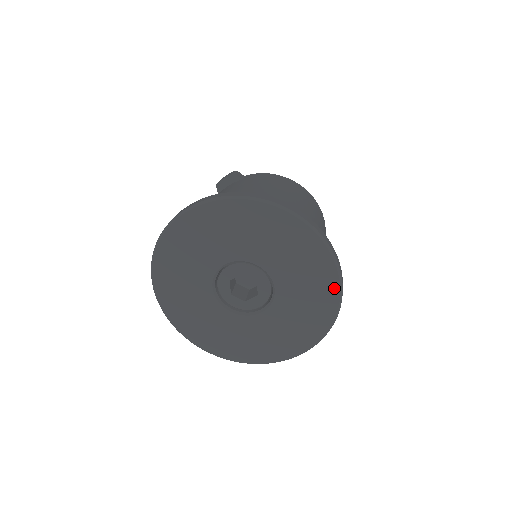
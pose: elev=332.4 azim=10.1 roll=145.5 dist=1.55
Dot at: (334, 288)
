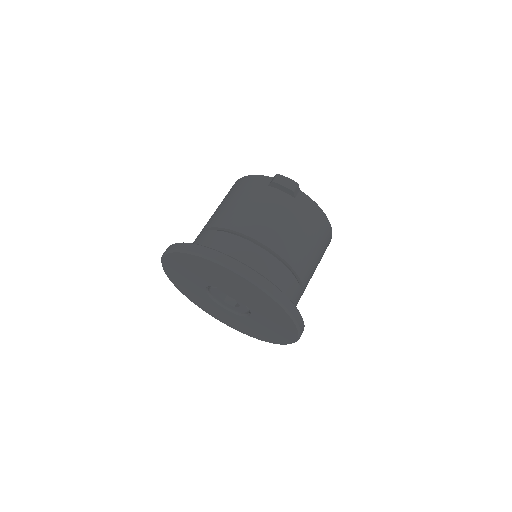
Dot at: (282, 342)
